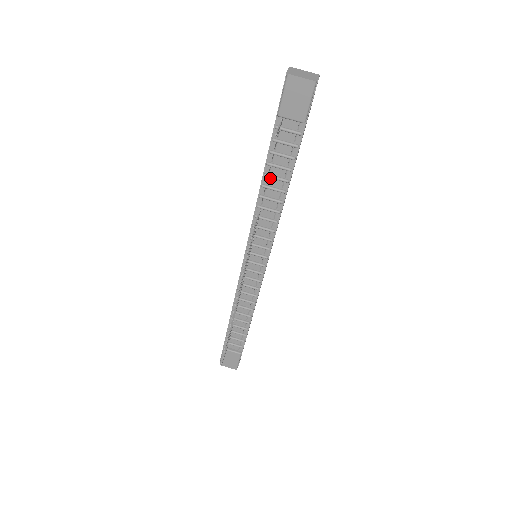
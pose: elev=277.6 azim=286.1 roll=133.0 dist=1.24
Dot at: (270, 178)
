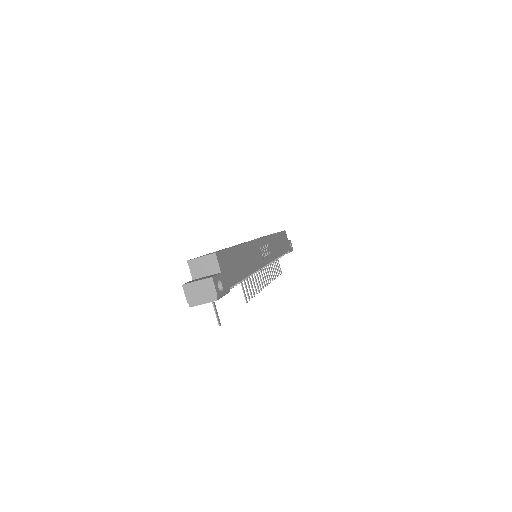
Dot at: occluded
